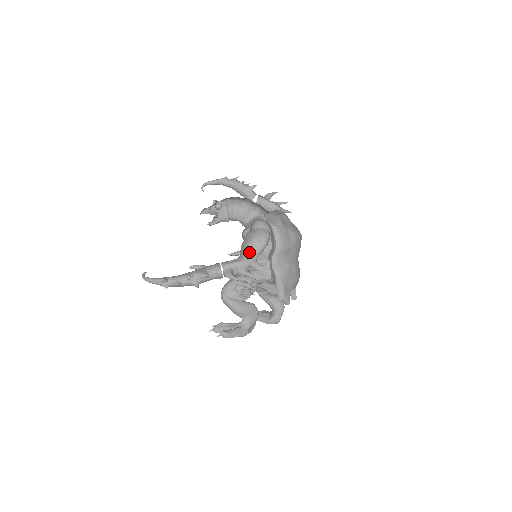
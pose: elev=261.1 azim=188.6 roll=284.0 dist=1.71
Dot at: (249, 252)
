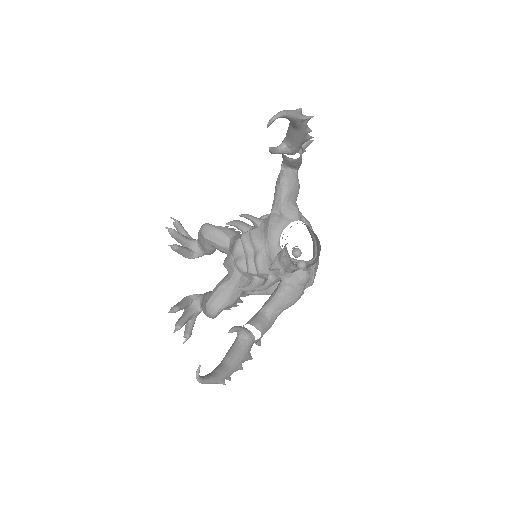
Dot at: occluded
